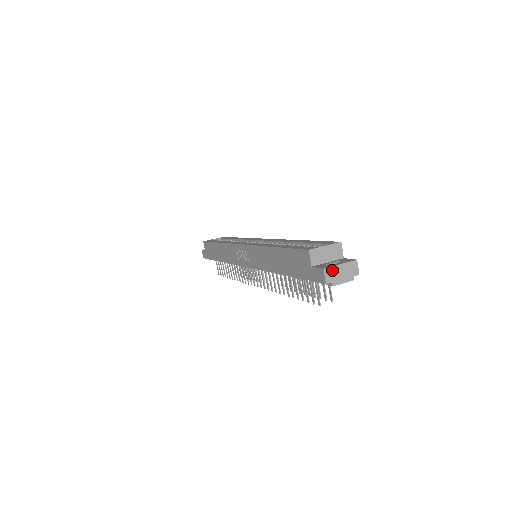
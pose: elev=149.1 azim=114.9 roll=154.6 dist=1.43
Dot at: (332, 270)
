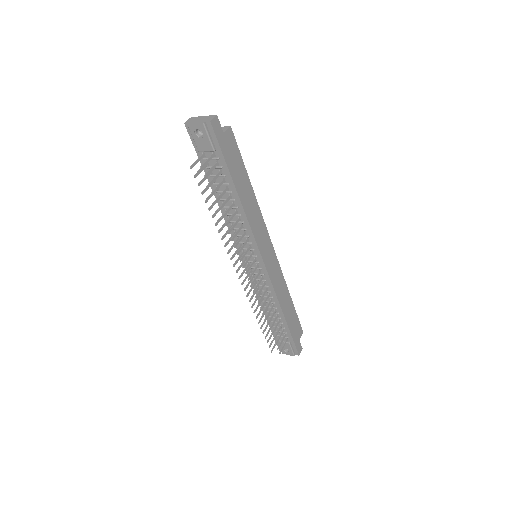
Dot at: (195, 118)
